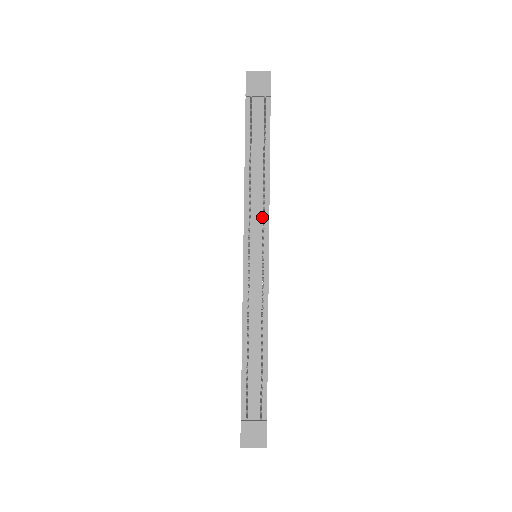
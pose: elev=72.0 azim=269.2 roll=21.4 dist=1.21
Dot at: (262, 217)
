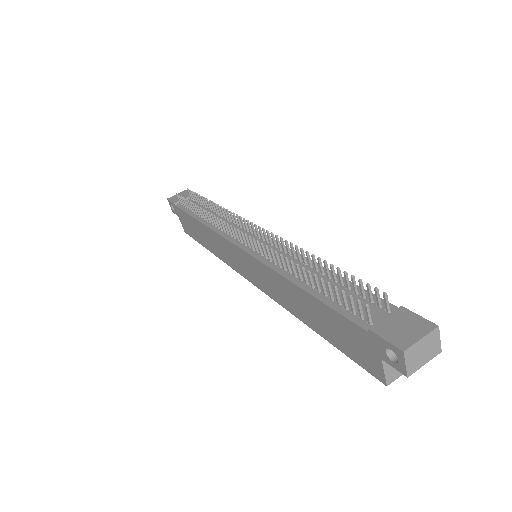
Dot at: (236, 226)
